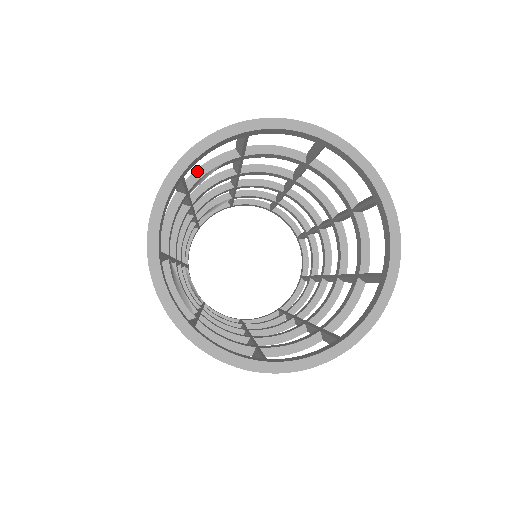
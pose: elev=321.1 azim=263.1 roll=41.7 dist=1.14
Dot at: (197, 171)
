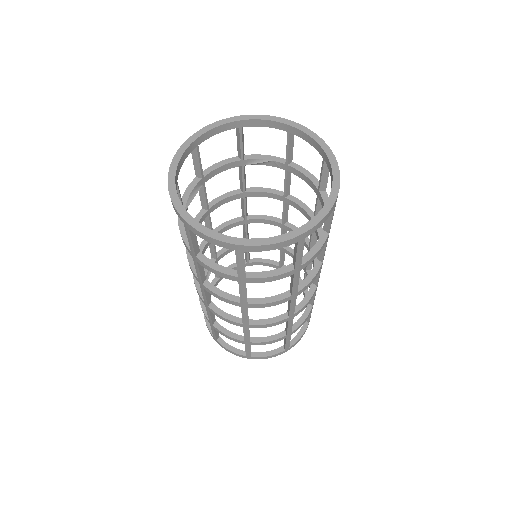
Dot at: (257, 155)
